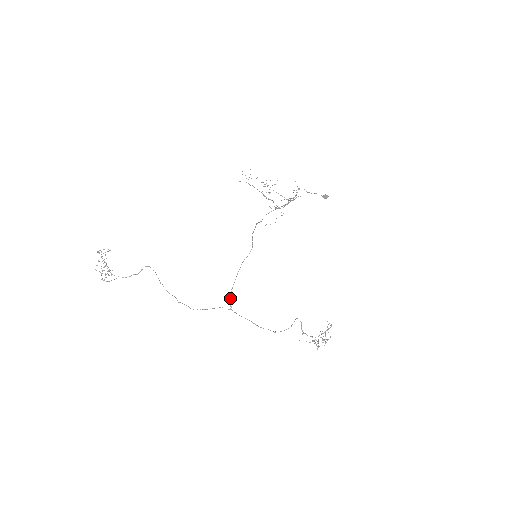
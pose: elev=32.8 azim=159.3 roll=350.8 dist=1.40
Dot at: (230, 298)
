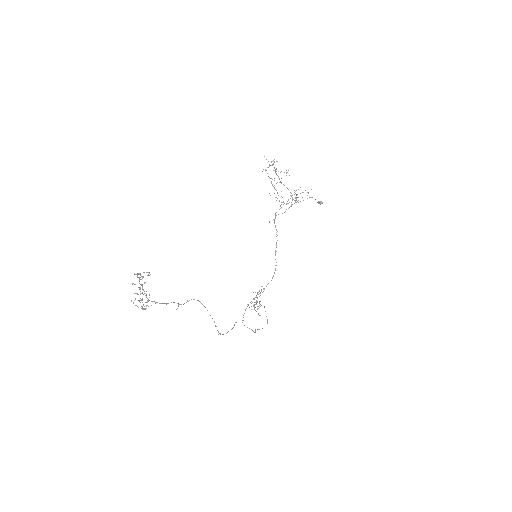
Dot at: occluded
